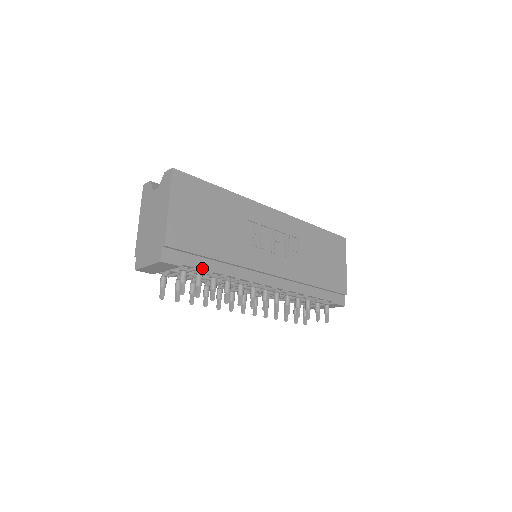
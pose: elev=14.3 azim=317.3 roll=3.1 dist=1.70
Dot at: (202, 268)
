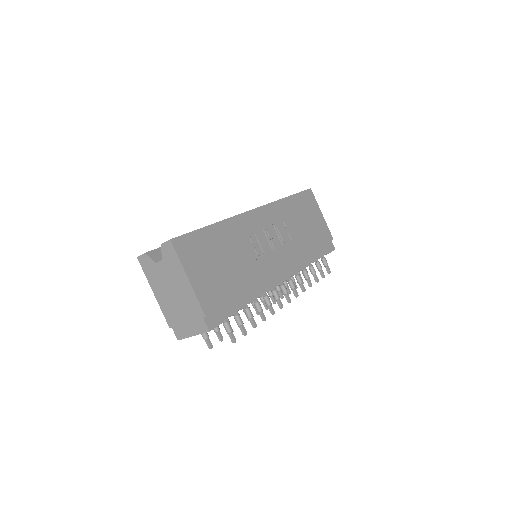
Dot at: (237, 309)
